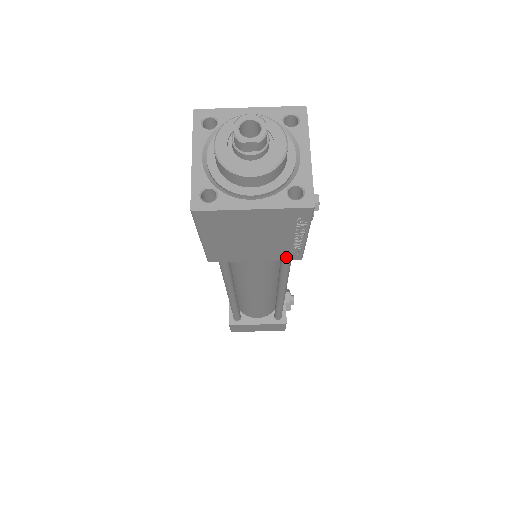
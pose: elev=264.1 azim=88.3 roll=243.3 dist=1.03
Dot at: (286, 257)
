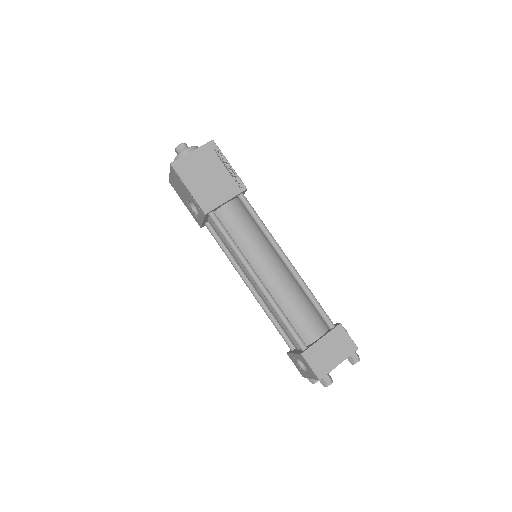
Dot at: (238, 190)
